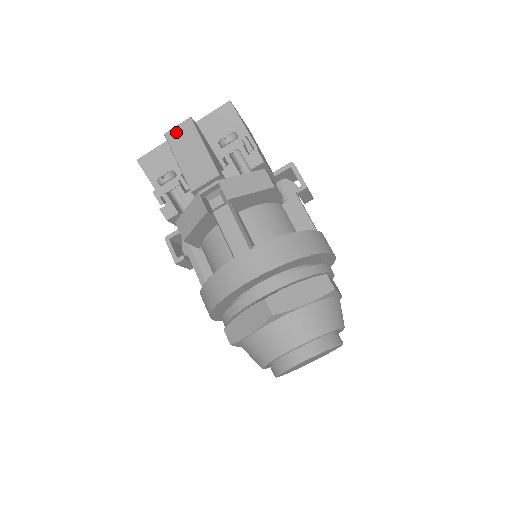
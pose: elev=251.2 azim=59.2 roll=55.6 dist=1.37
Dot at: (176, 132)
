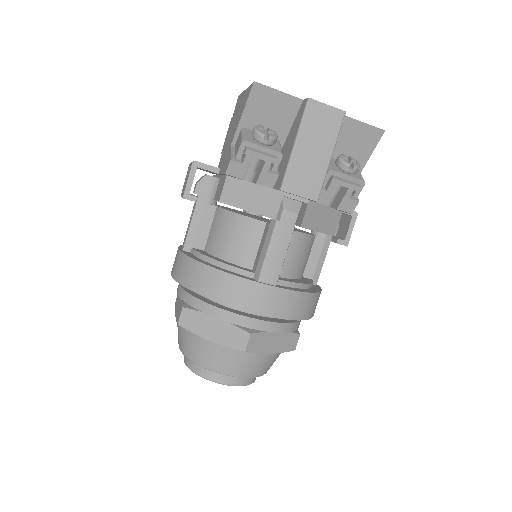
Dot at: (321, 111)
